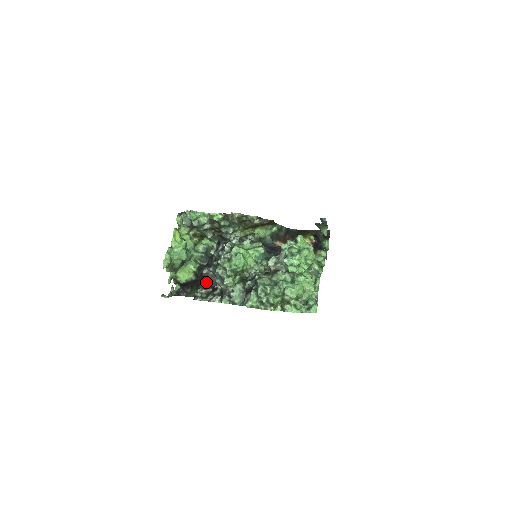
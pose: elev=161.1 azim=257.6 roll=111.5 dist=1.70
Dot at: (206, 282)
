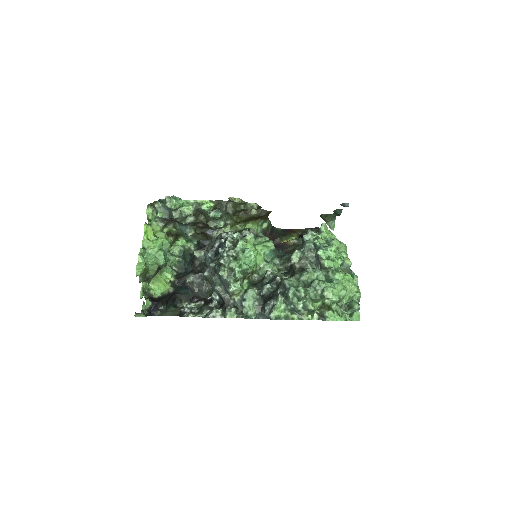
Dot at: (185, 295)
